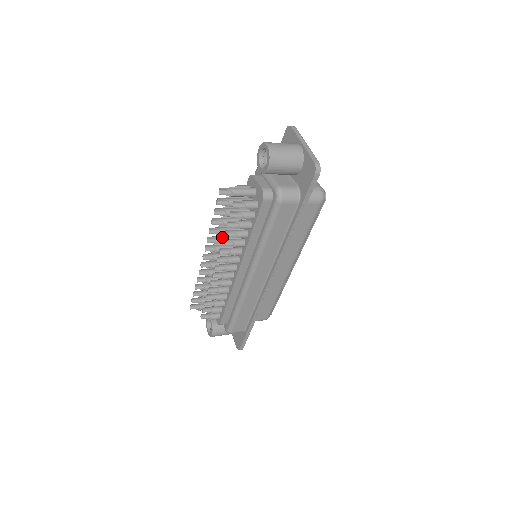
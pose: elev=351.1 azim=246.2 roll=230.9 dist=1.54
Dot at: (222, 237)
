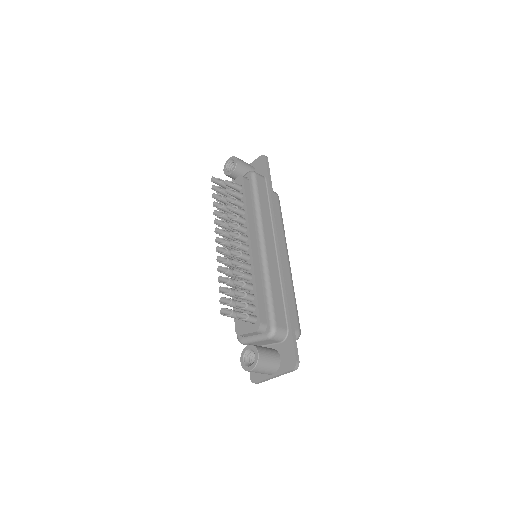
Dot at: occluded
